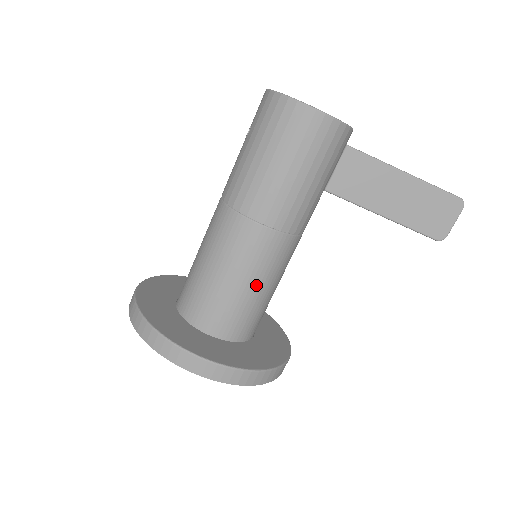
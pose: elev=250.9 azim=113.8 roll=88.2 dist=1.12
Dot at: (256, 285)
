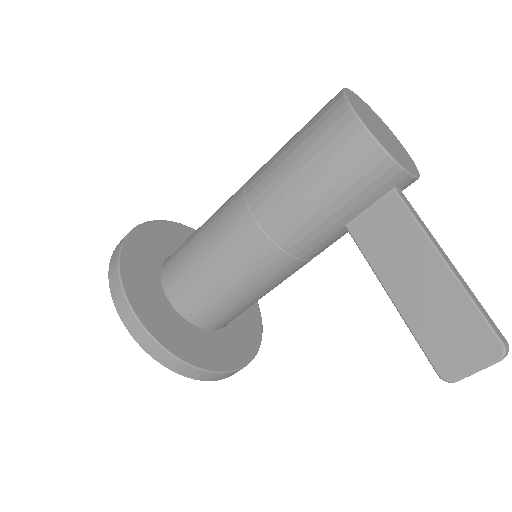
Dot at: (219, 270)
